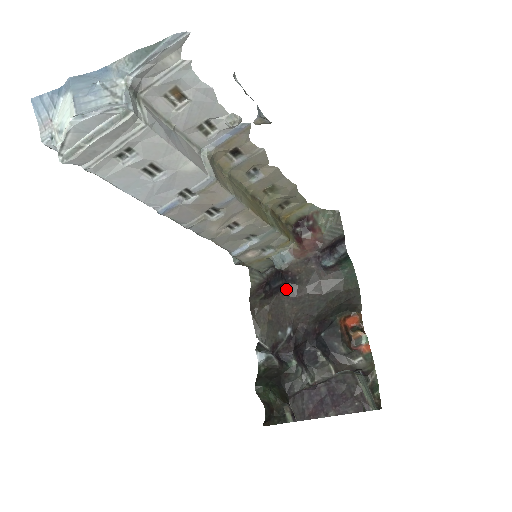
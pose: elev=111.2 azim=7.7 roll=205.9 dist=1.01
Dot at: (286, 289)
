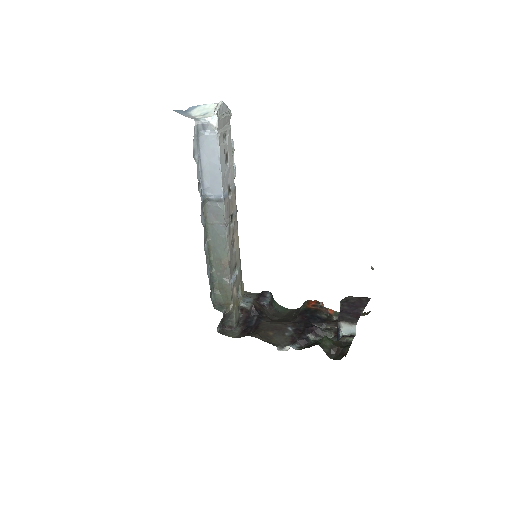
Dot at: (262, 319)
